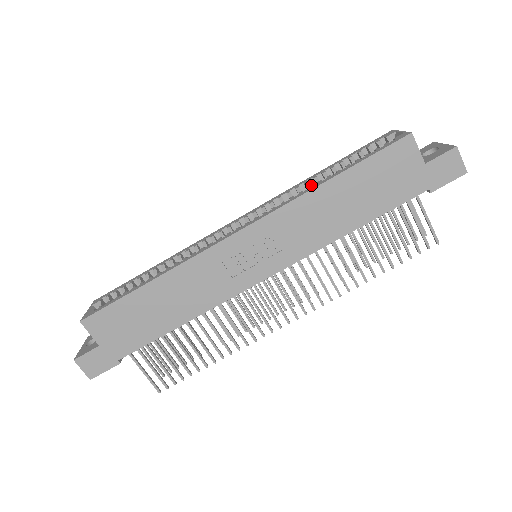
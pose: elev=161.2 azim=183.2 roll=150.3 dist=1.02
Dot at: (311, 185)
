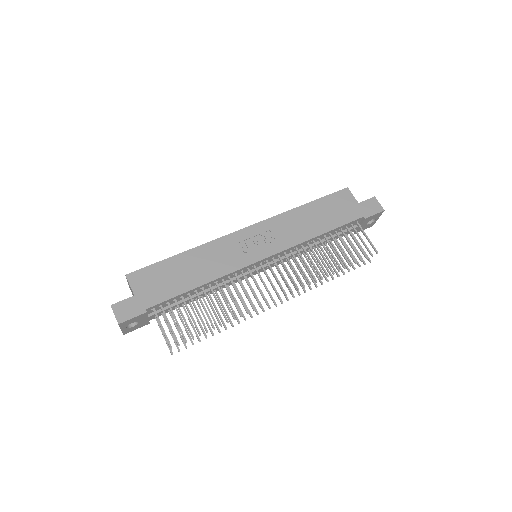
Dot at: occluded
